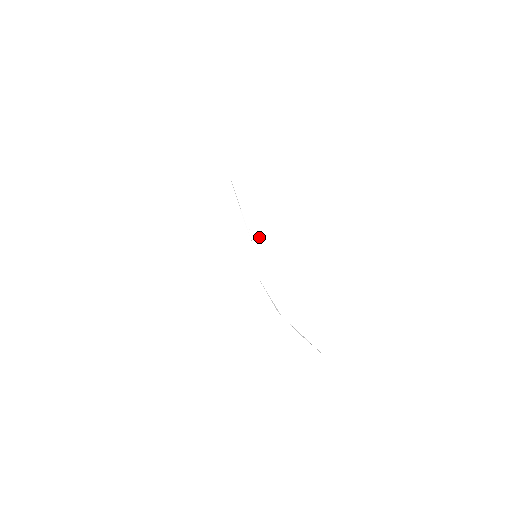
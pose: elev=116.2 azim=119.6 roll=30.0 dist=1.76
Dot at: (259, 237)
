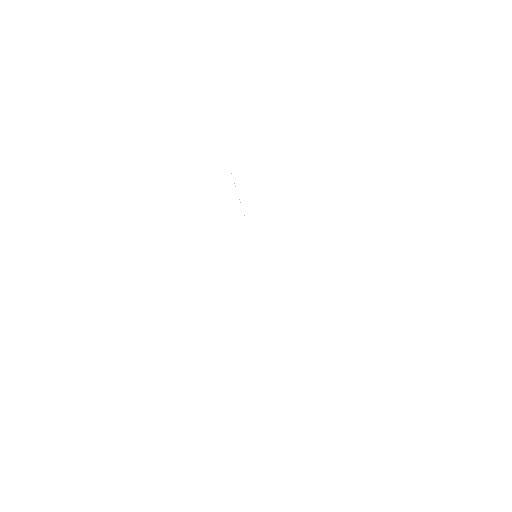
Dot at: occluded
